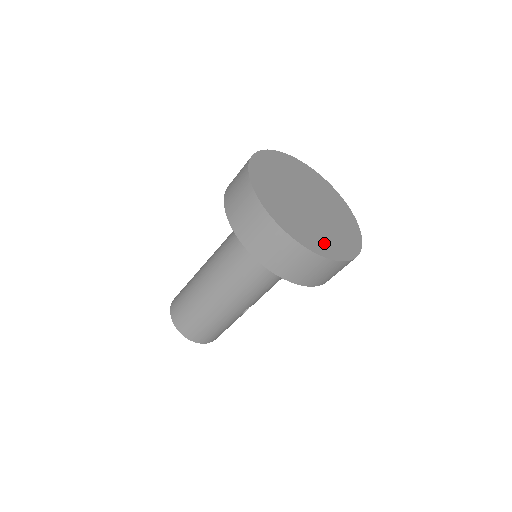
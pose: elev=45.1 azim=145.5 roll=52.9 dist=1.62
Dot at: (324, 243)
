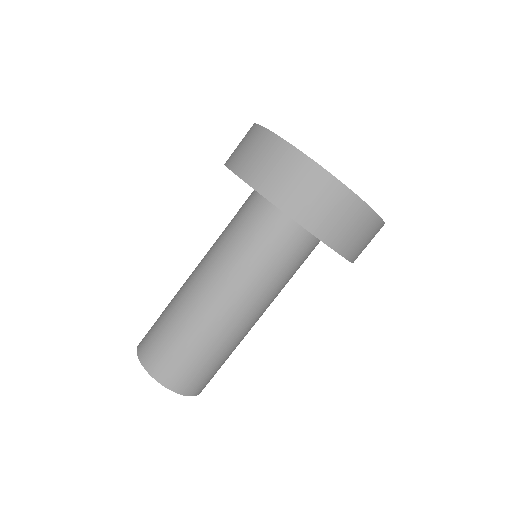
Dot at: occluded
